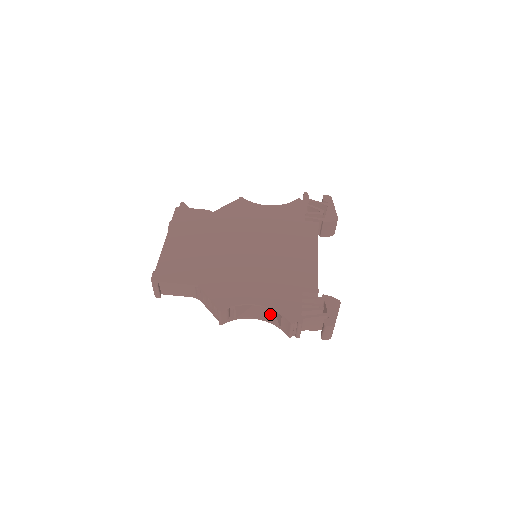
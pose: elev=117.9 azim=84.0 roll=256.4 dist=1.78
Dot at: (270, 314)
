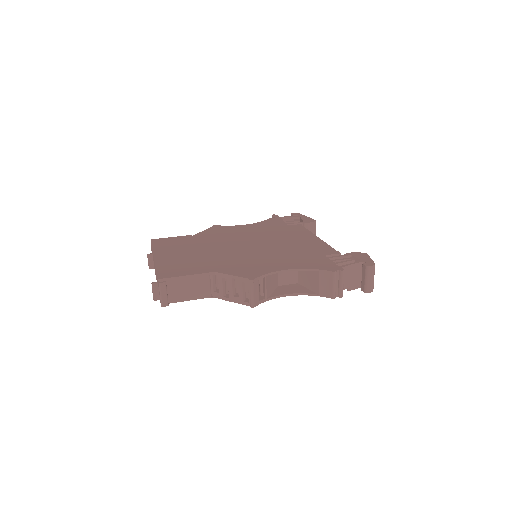
Dot at: (300, 288)
